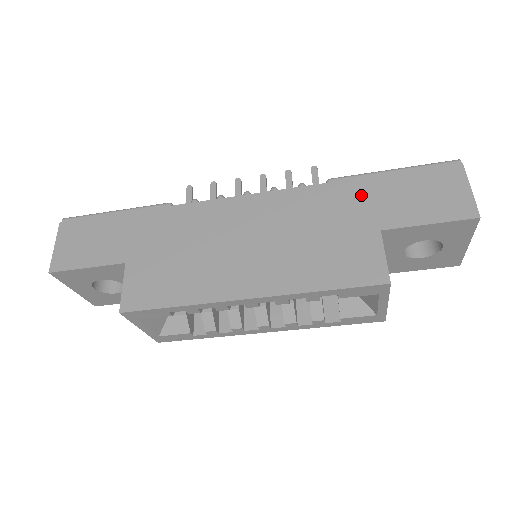
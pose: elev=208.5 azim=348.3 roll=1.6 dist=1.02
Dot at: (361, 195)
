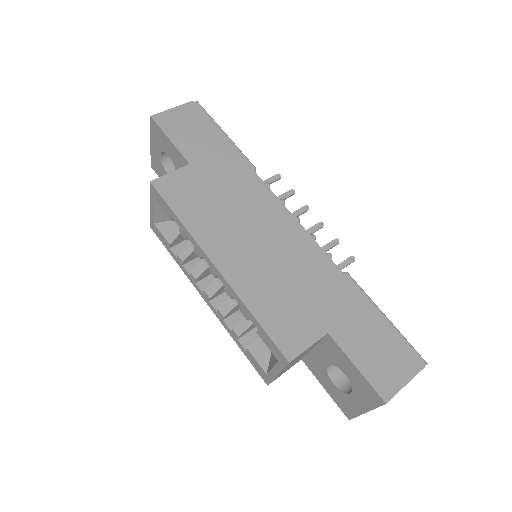
Dot at: (348, 303)
